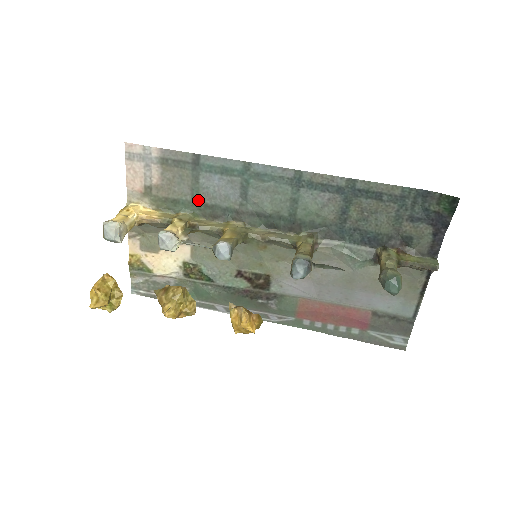
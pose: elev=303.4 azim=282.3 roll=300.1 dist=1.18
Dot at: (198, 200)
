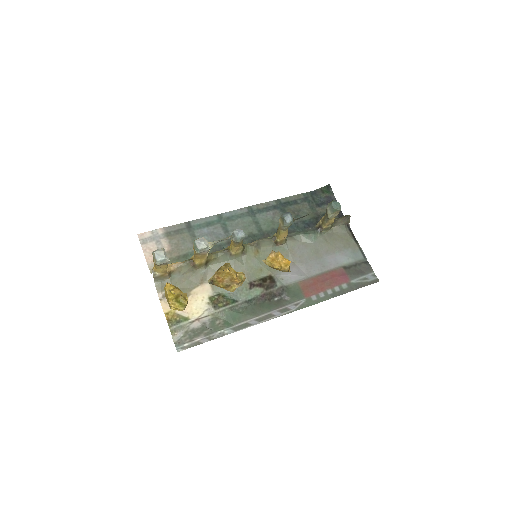
Dot at: occluded
